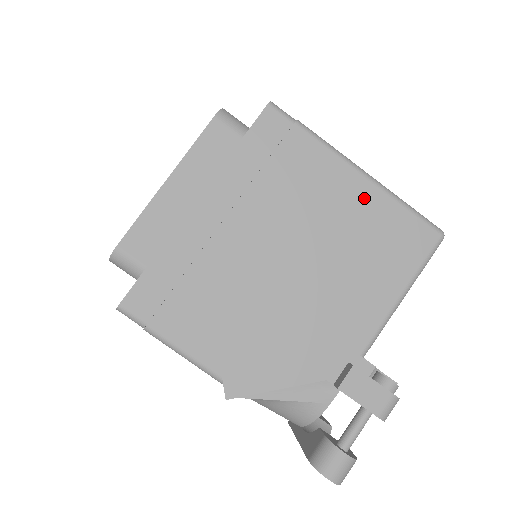
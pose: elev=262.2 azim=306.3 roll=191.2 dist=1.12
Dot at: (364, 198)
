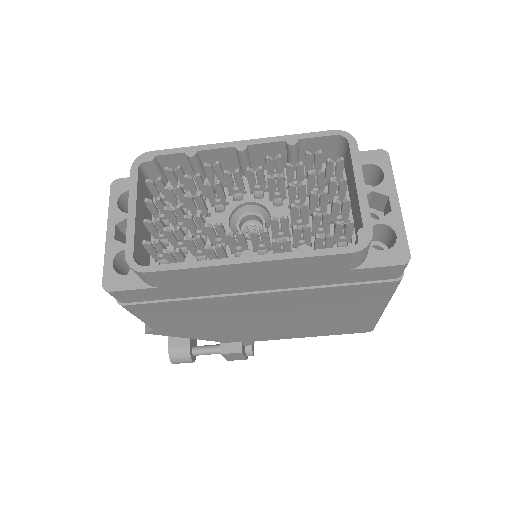
Dot at: (363, 314)
